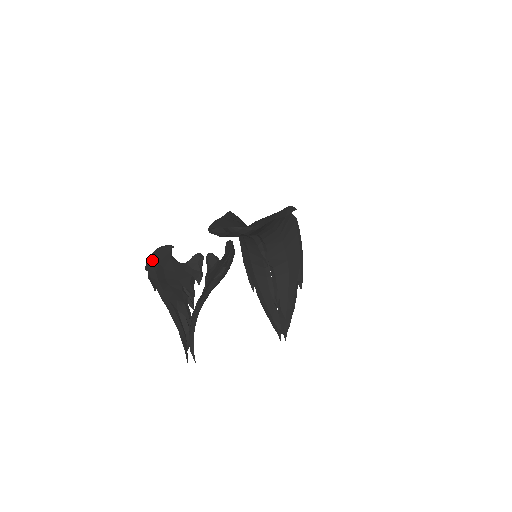
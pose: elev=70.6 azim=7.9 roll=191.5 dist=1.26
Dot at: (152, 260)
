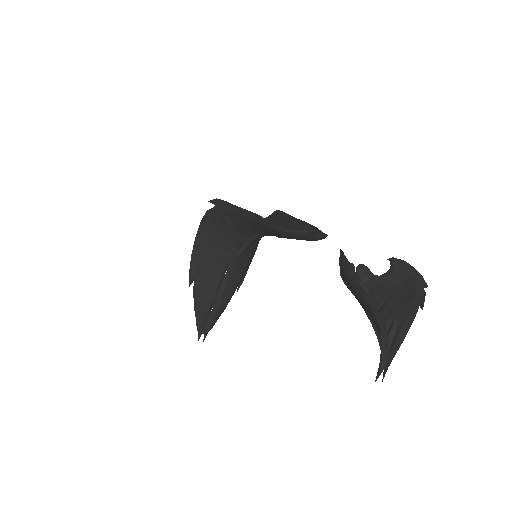
Dot at: (352, 267)
